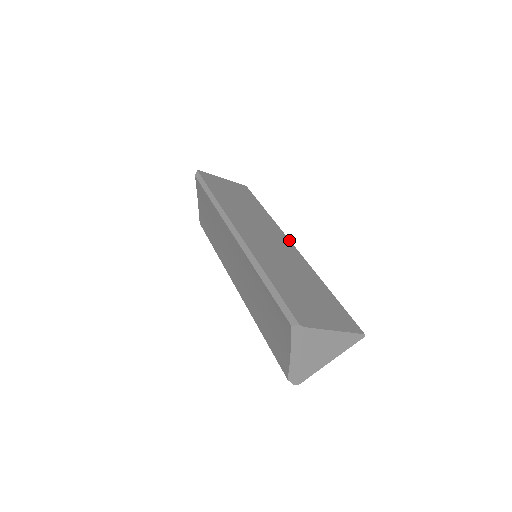
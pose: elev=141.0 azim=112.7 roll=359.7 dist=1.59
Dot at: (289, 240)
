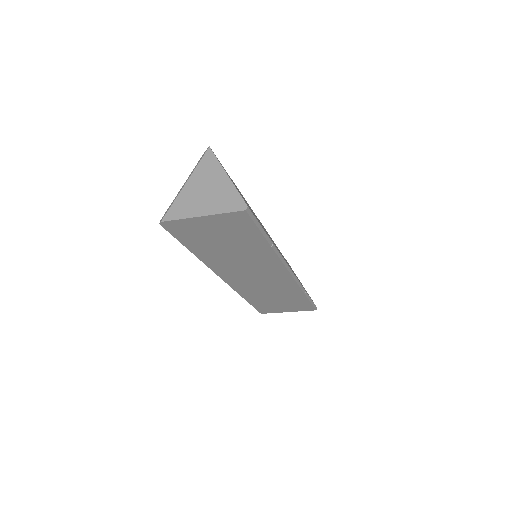
Dot at: occluded
